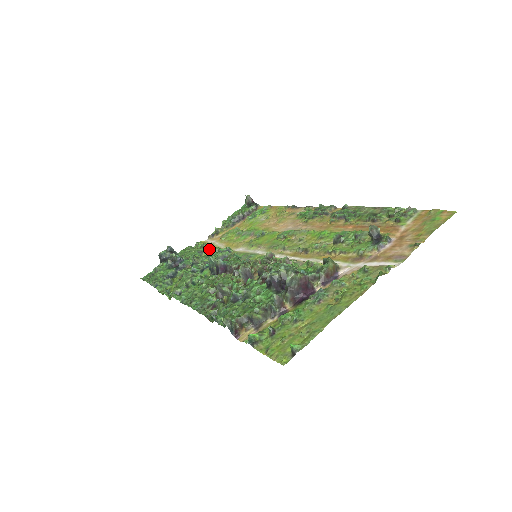
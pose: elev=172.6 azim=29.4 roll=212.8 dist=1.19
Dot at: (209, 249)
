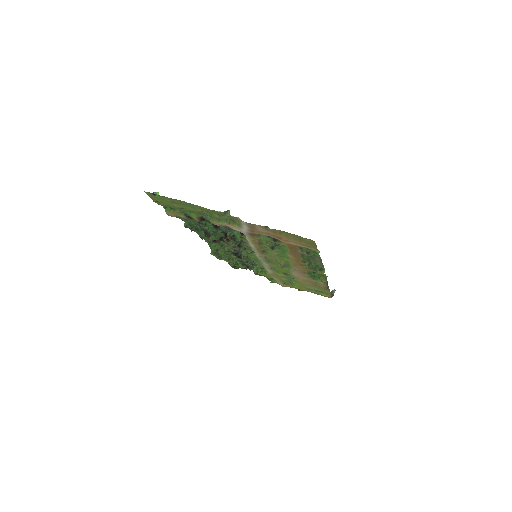
Dot at: occluded
